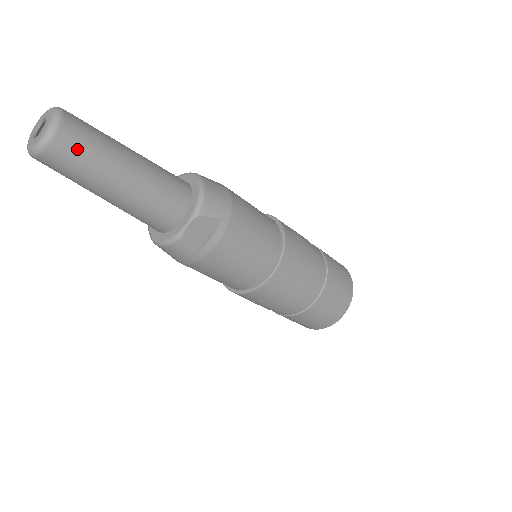
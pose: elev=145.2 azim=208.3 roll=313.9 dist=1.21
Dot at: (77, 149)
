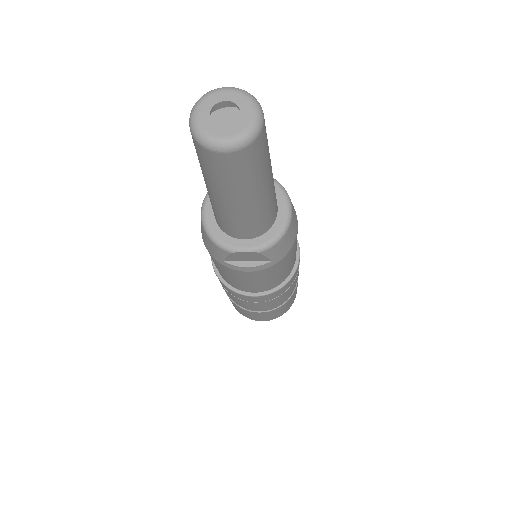
Dot at: (238, 168)
